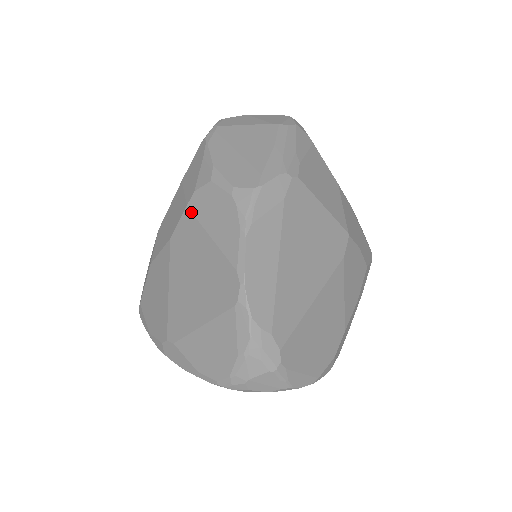
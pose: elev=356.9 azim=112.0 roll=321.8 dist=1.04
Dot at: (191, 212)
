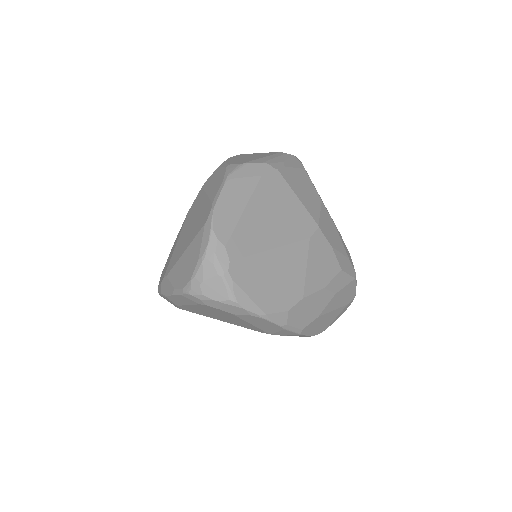
Dot at: (203, 188)
